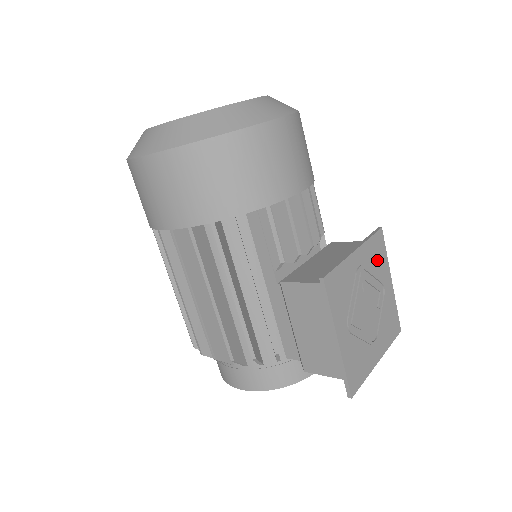
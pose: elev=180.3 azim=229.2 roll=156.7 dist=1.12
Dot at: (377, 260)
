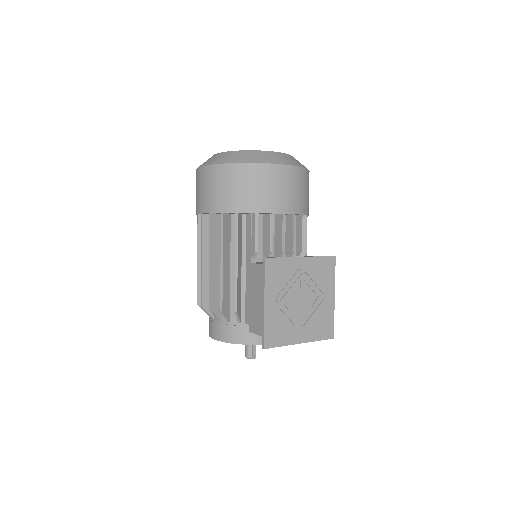
Dot at: (323, 275)
